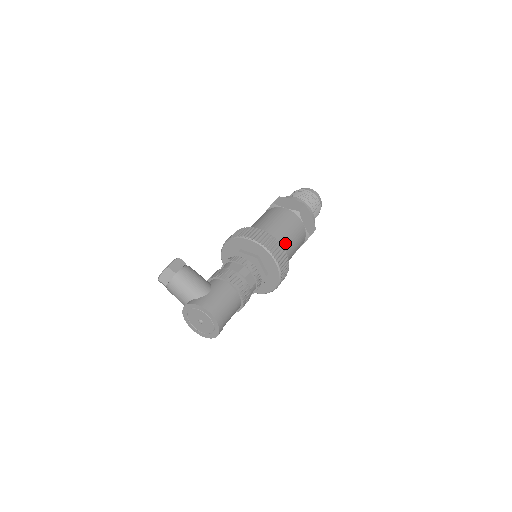
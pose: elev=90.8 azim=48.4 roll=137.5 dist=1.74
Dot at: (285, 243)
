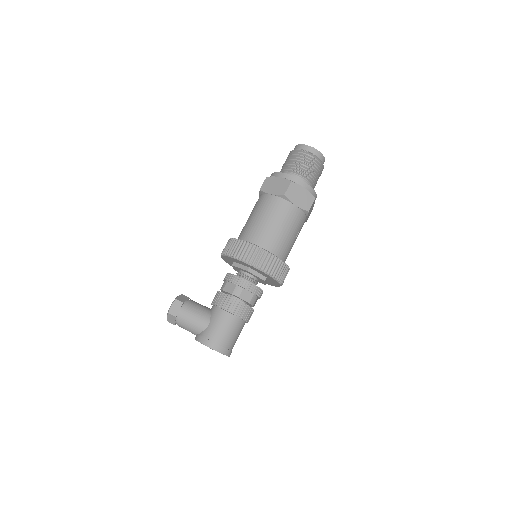
Dot at: (275, 240)
